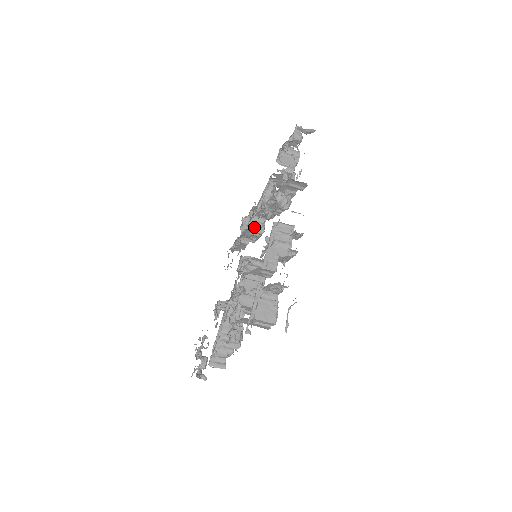
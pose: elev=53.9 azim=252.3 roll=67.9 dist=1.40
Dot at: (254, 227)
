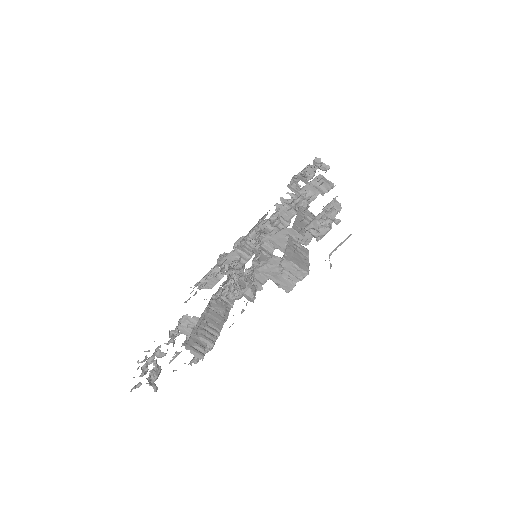
Dot at: (243, 249)
